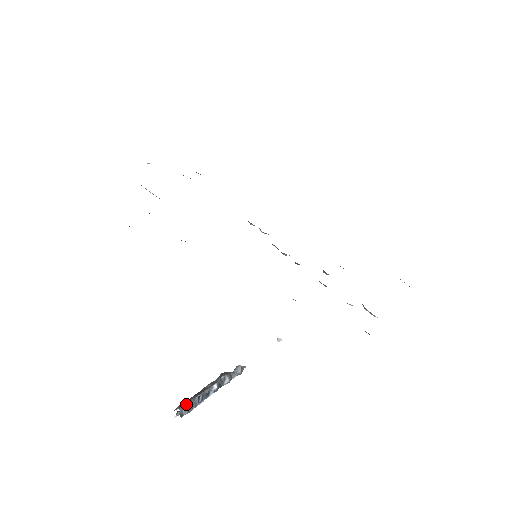
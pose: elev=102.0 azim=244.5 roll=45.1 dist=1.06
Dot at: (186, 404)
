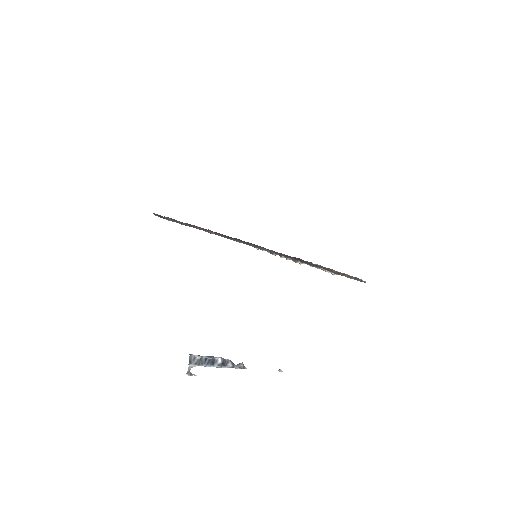
Dot at: (195, 356)
